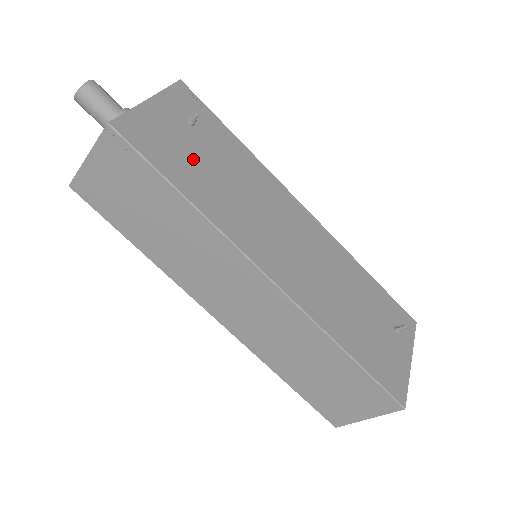
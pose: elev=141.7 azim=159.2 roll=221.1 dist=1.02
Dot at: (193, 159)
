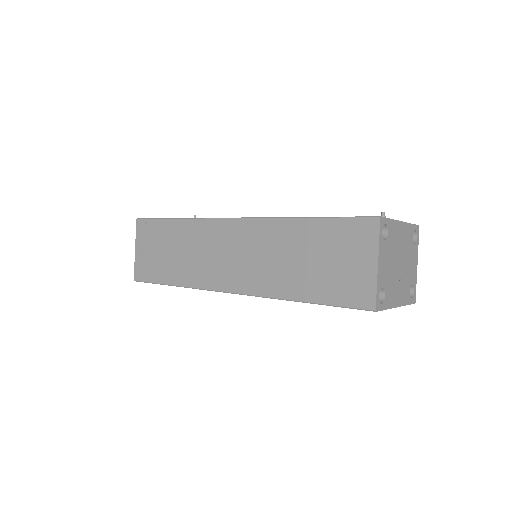
Dot at: occluded
